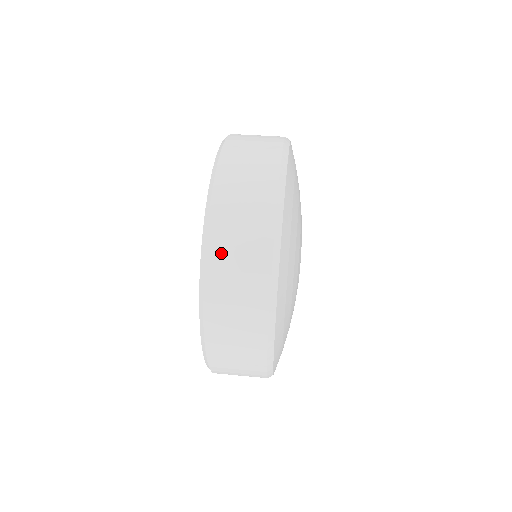
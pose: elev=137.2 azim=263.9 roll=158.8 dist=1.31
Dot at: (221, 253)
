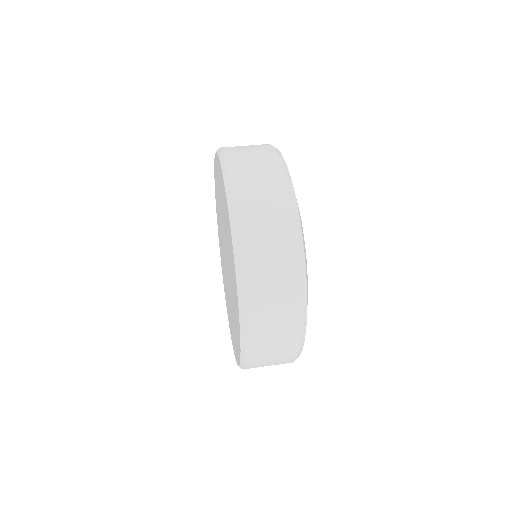
Dot at: (238, 160)
